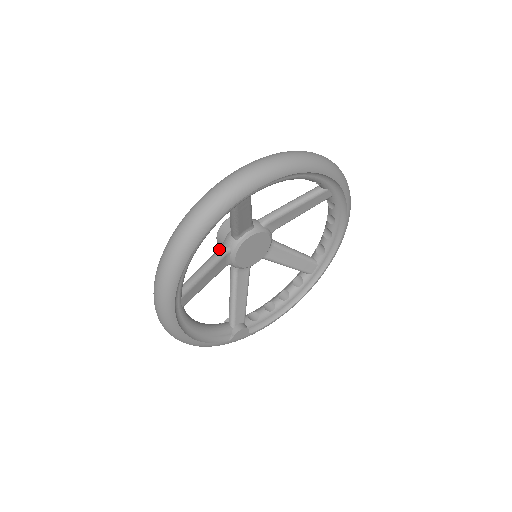
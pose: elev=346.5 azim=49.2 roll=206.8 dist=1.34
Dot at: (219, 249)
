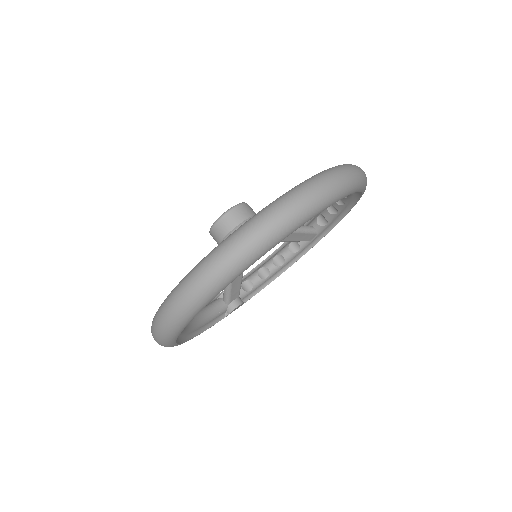
Dot at: occluded
